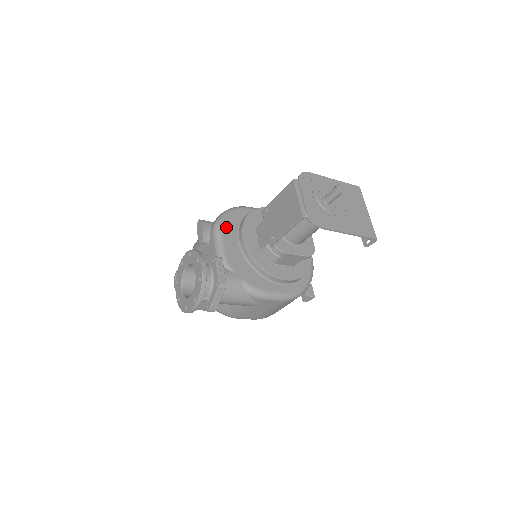
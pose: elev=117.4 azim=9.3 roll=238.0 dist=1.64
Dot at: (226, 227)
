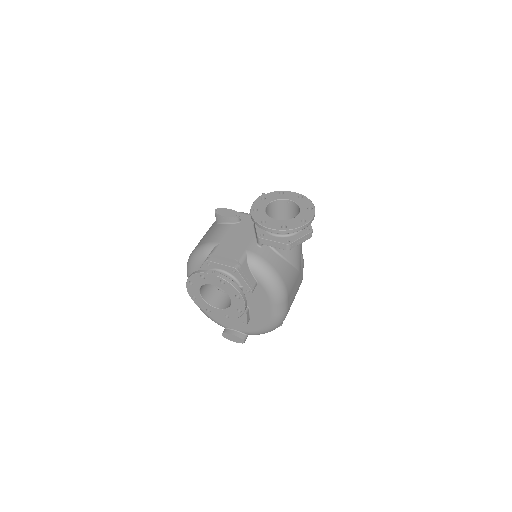
Dot at: occluded
